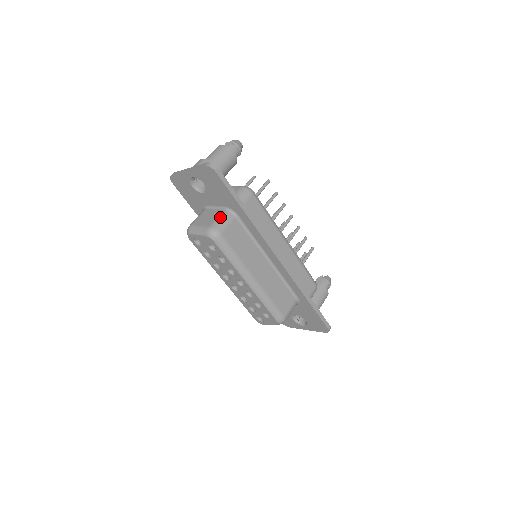
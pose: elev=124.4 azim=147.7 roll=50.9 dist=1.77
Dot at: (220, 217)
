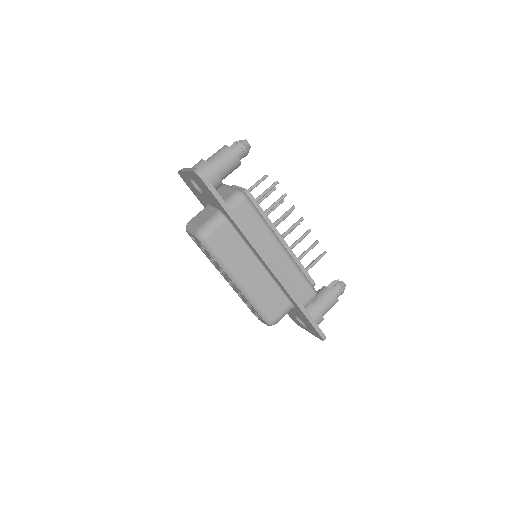
Dot at: (211, 219)
